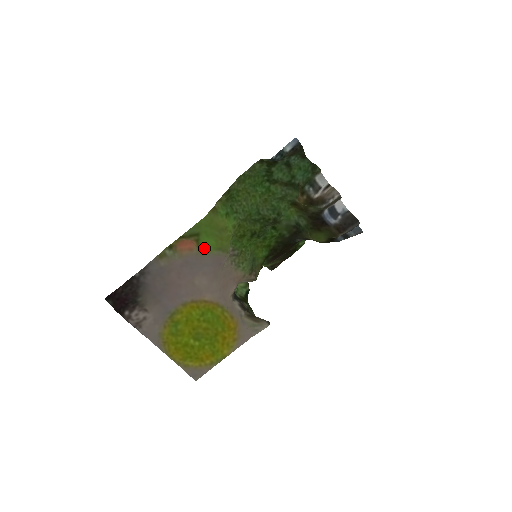
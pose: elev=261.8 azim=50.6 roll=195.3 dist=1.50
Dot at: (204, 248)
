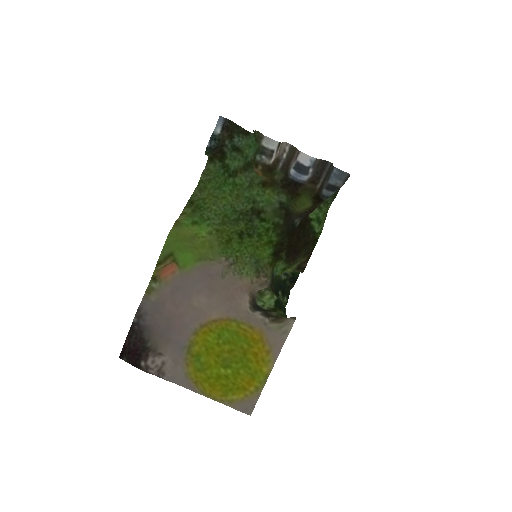
Dot at: (185, 265)
